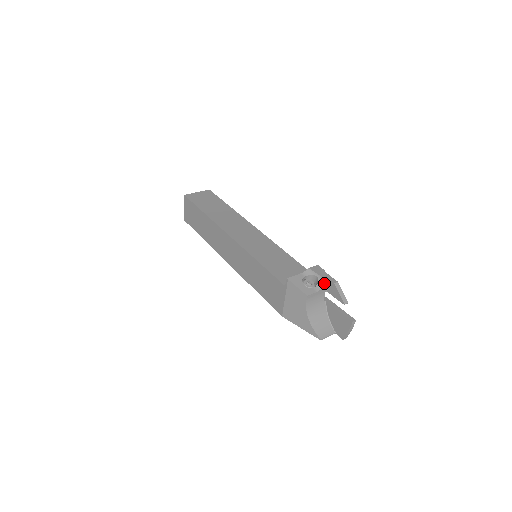
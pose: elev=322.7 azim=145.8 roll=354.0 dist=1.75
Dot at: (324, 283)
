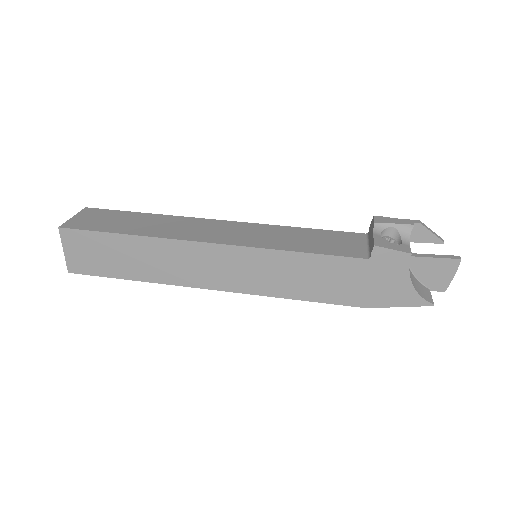
Dot at: (408, 230)
